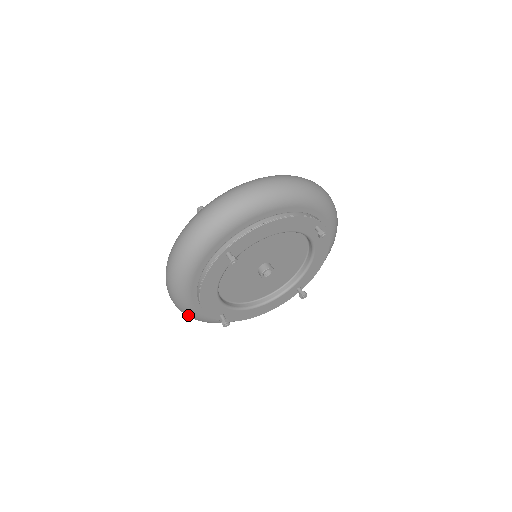
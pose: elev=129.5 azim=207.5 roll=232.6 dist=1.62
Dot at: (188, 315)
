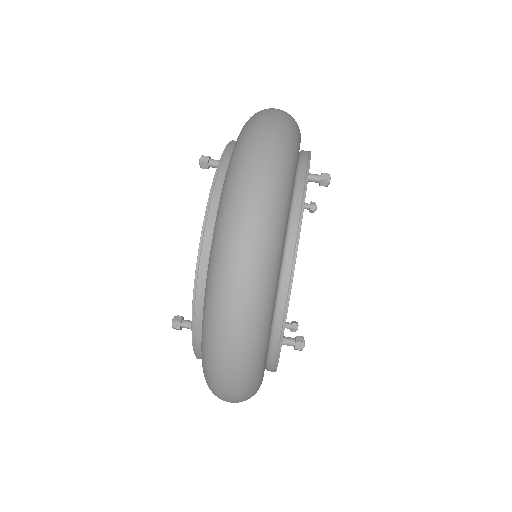
Dot at: occluded
